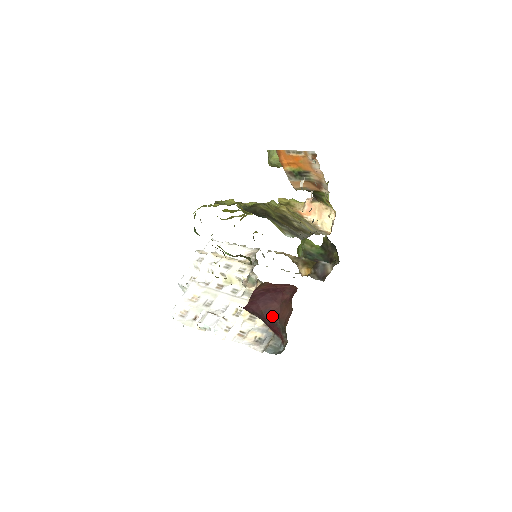
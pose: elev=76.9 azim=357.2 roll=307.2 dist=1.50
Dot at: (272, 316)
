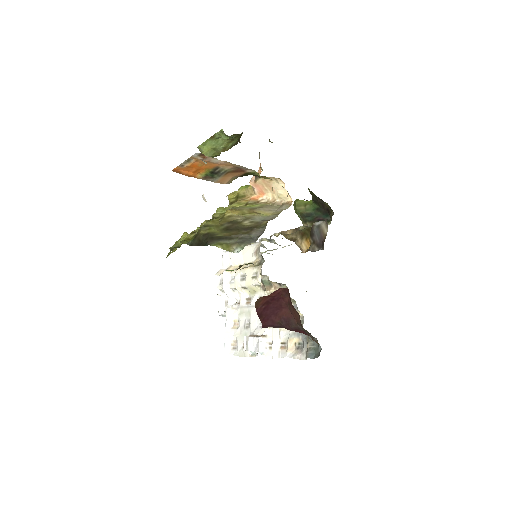
Dot at: (290, 323)
